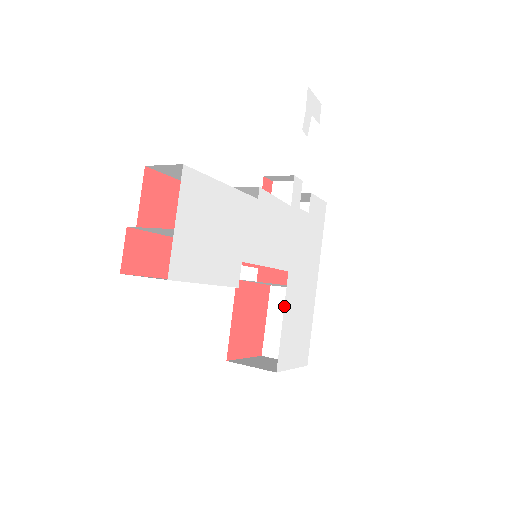
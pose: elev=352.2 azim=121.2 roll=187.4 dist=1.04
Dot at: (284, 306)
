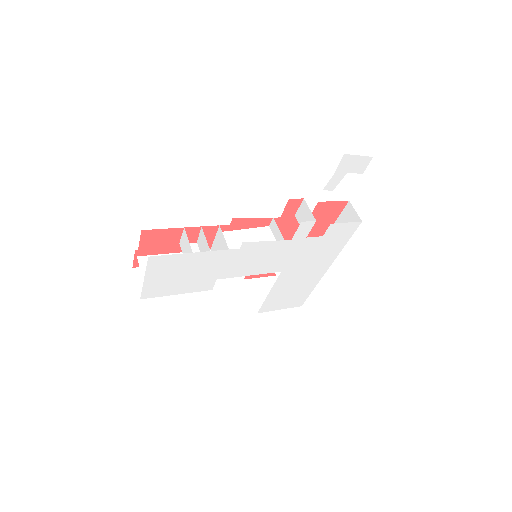
Dot at: (272, 287)
